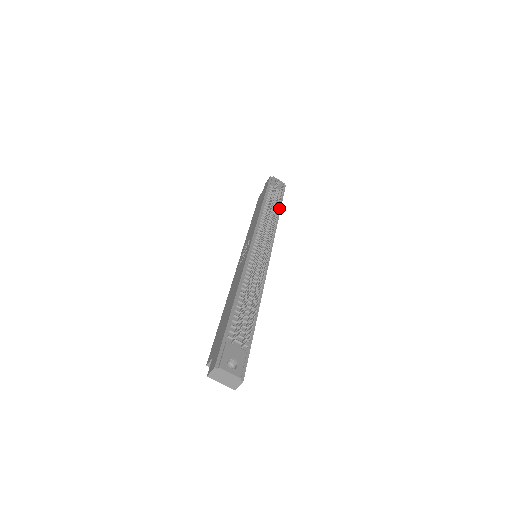
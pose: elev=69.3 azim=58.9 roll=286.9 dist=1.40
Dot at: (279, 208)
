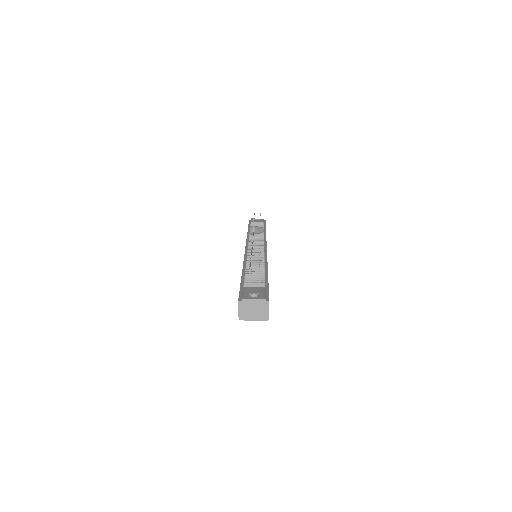
Dot at: (264, 229)
